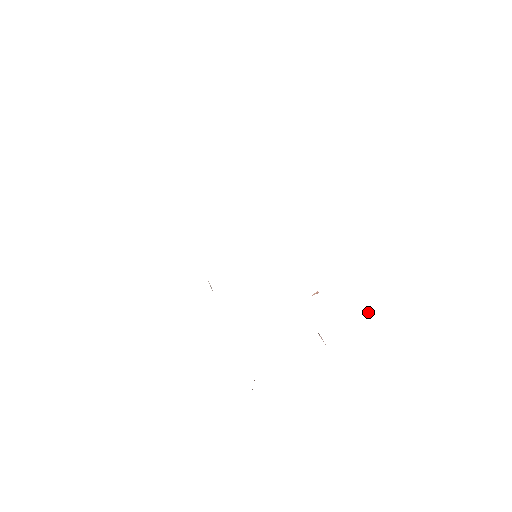
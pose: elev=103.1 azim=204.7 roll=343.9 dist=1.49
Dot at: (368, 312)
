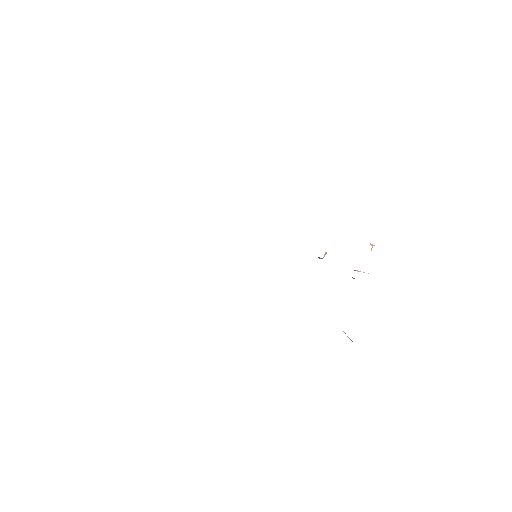
Dot at: (372, 244)
